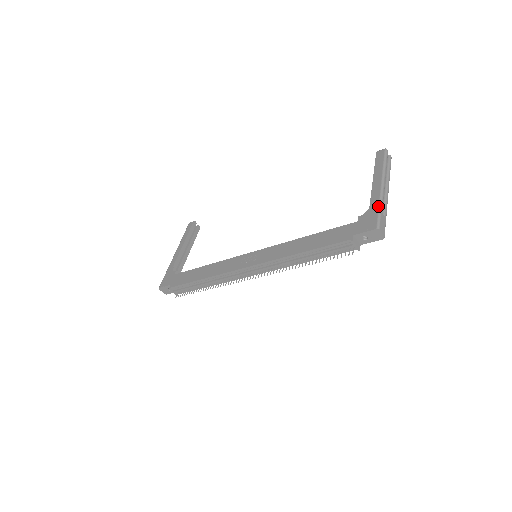
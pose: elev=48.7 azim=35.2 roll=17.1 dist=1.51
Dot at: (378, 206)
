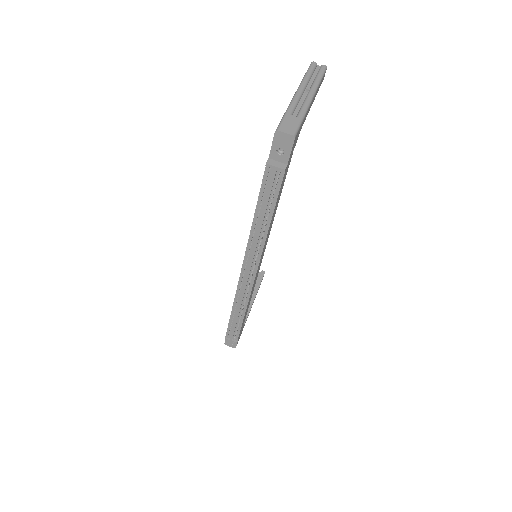
Dot at: (285, 112)
